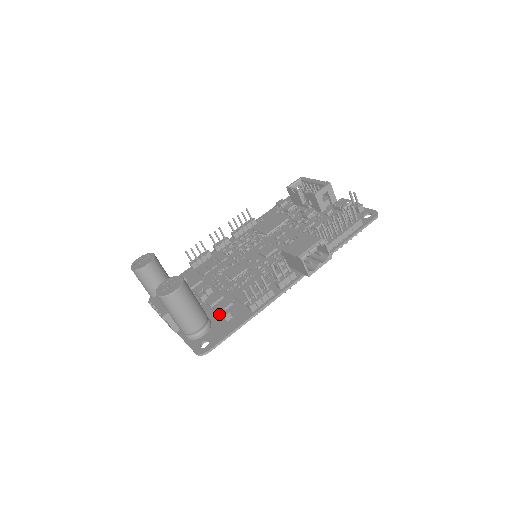
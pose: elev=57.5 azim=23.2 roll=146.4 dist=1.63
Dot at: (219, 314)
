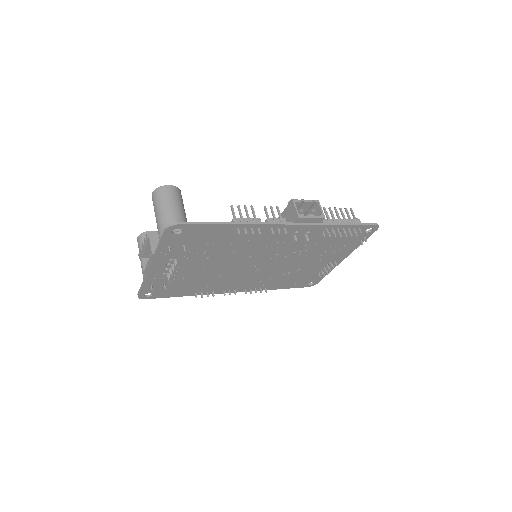
Dot at: (202, 242)
